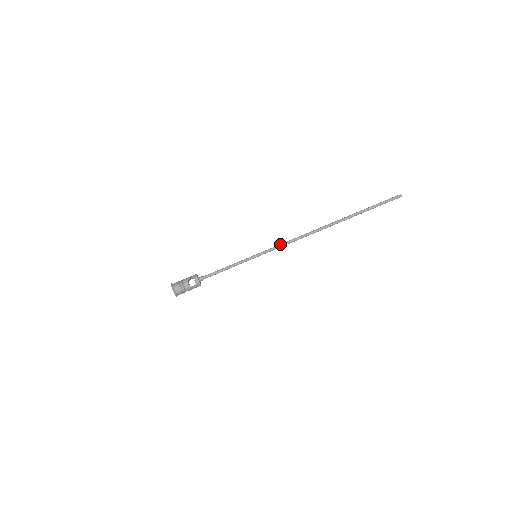
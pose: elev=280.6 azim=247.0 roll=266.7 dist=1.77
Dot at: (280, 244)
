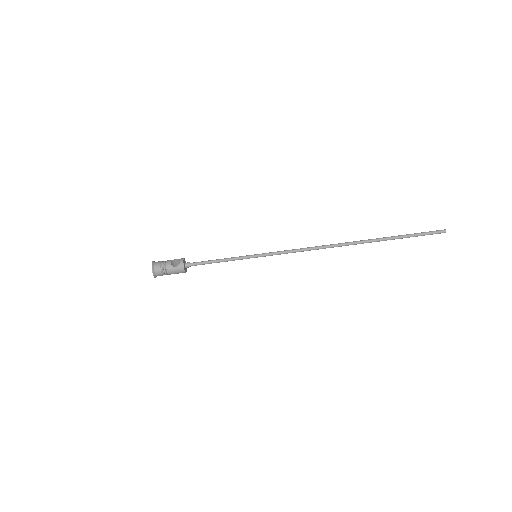
Dot at: (287, 250)
